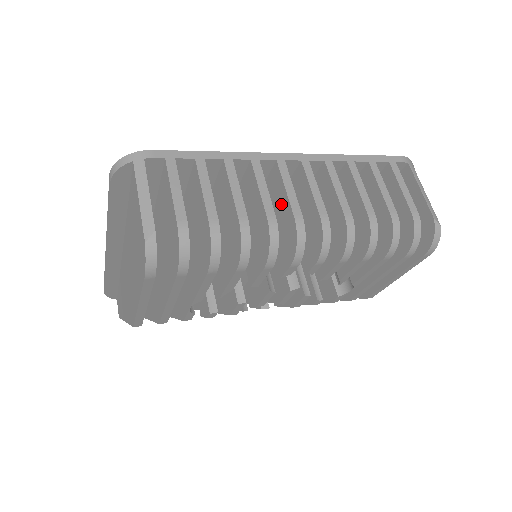
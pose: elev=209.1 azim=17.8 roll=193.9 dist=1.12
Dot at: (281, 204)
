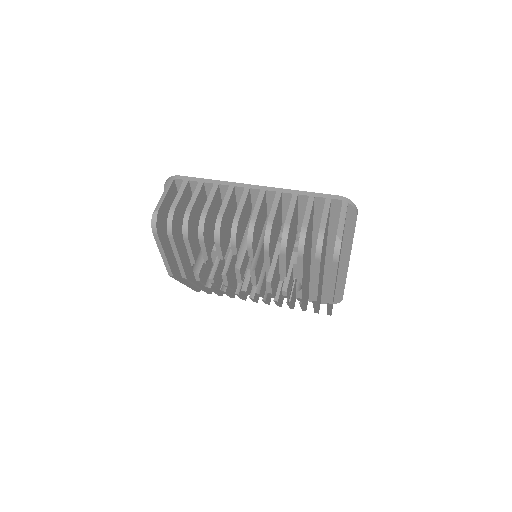
Dot at: occluded
